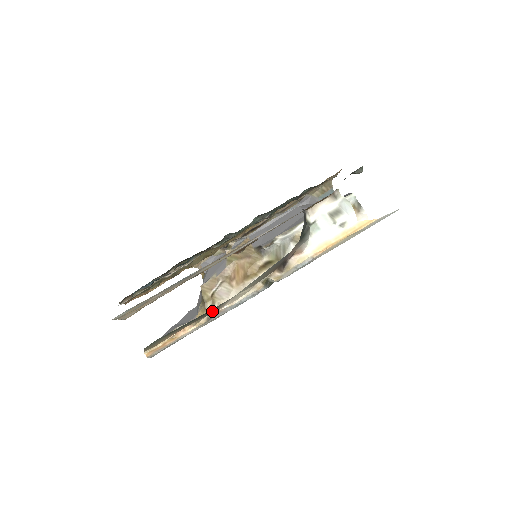
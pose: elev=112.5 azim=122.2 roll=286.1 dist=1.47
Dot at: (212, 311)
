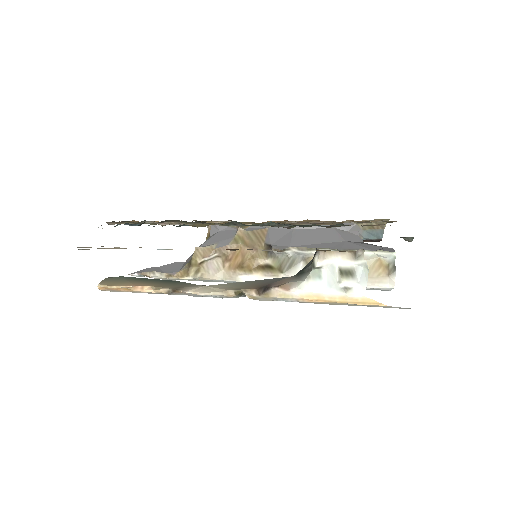
Dot at: (177, 286)
